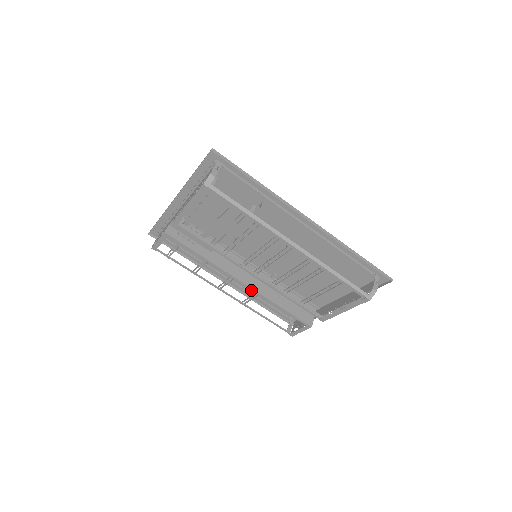
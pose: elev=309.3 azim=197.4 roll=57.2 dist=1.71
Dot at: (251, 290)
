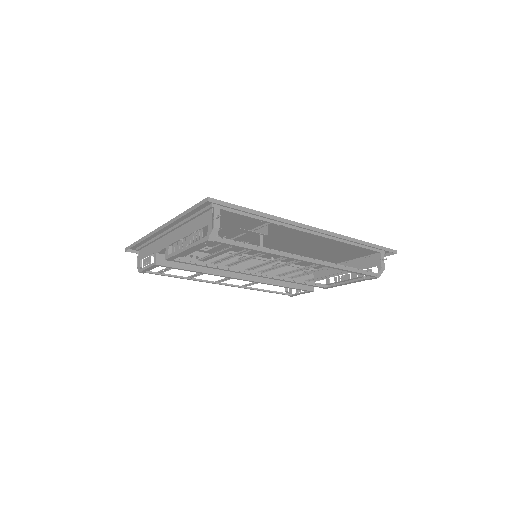
Dot at: occluded
